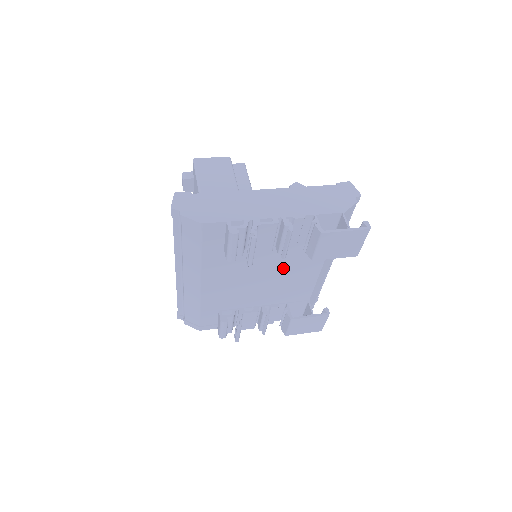
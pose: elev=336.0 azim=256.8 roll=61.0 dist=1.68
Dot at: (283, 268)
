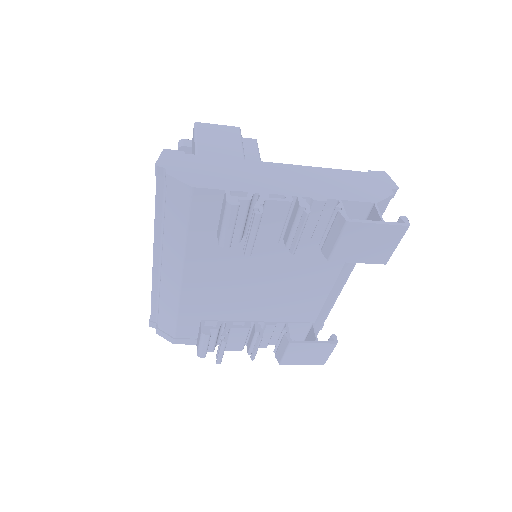
Dot at: (288, 272)
